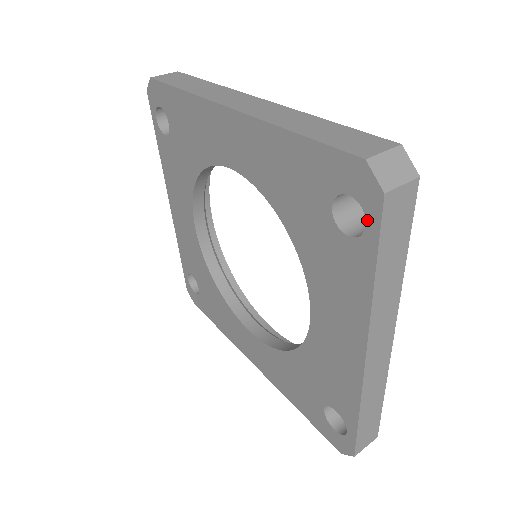
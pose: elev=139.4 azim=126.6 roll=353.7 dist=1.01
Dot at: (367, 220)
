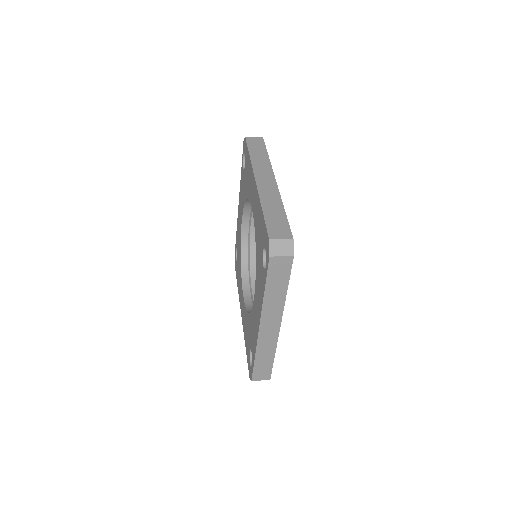
Dot at: (266, 264)
